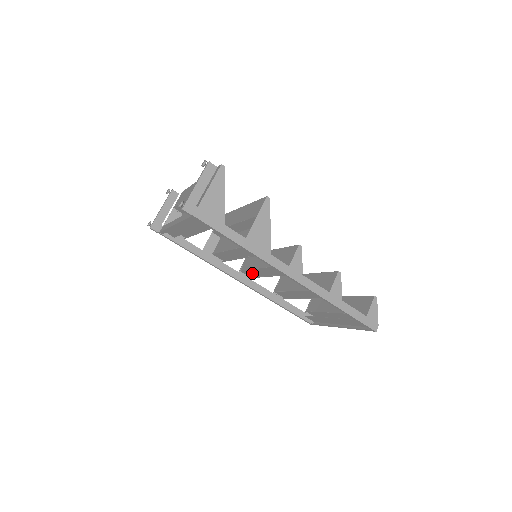
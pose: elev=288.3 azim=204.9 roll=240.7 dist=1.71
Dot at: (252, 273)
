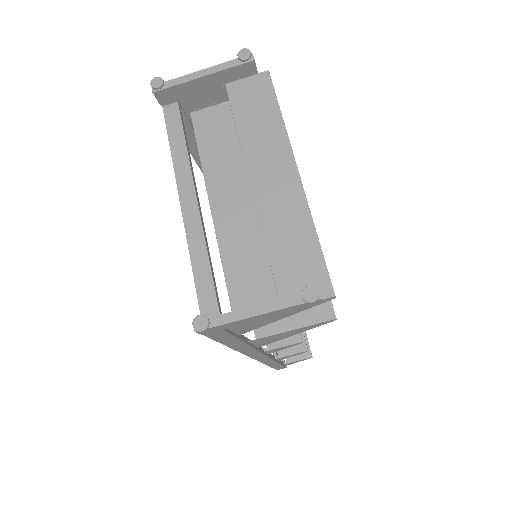
Dot at: occluded
